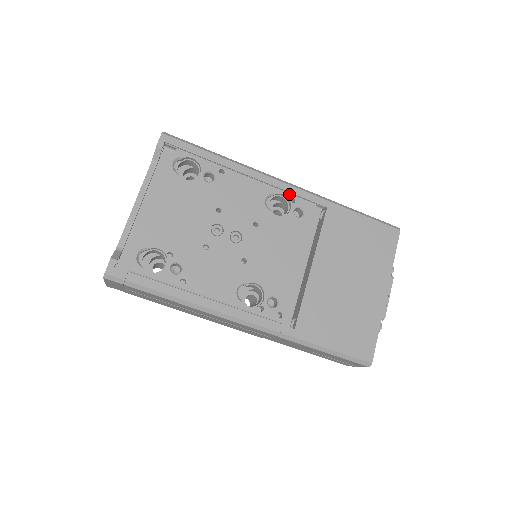
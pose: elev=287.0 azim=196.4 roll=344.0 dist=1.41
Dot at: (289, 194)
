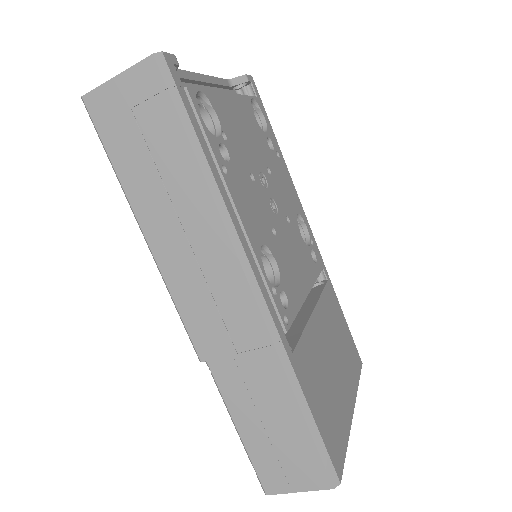
Dot at: (311, 234)
